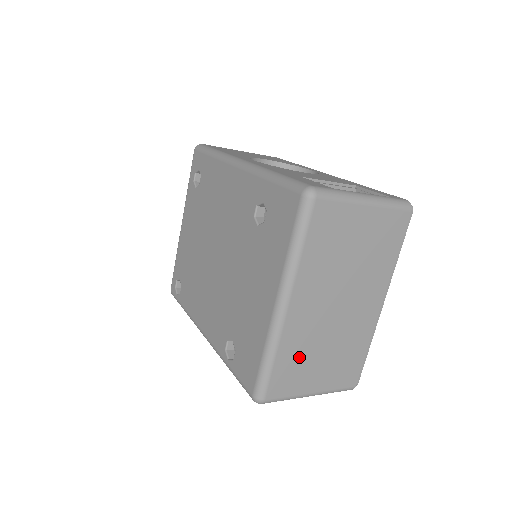
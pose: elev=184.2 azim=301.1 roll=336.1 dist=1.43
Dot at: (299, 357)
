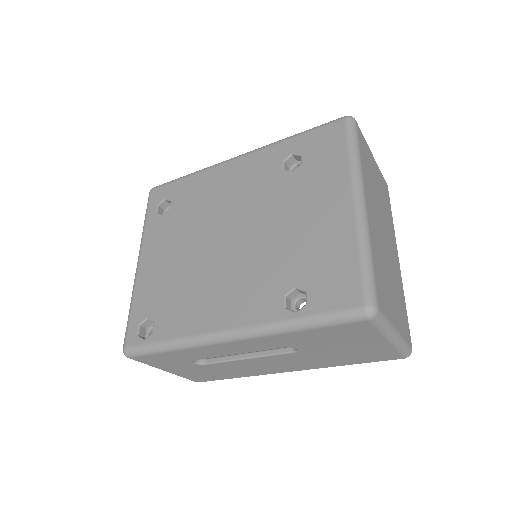
Dot at: (381, 271)
